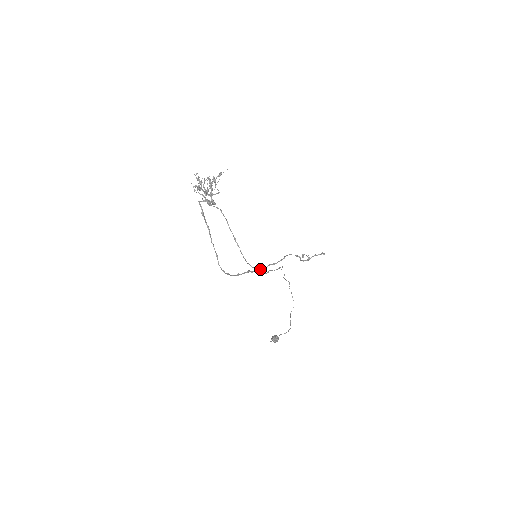
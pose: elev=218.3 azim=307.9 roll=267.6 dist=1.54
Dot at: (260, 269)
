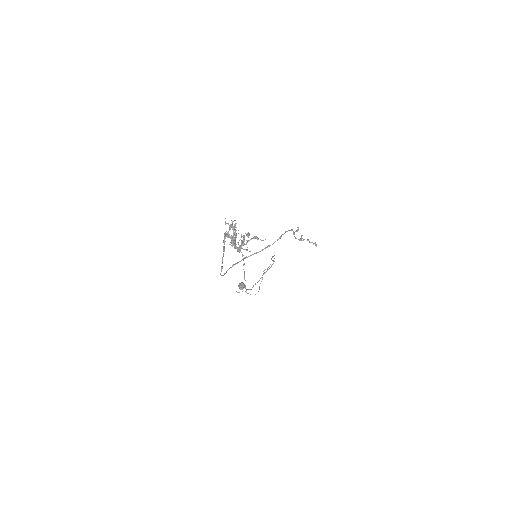
Dot at: (254, 253)
